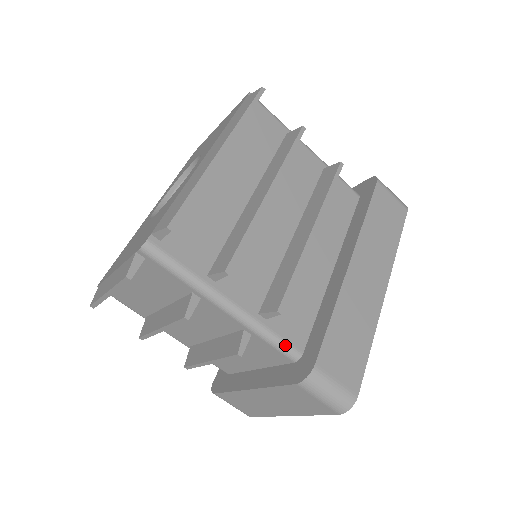
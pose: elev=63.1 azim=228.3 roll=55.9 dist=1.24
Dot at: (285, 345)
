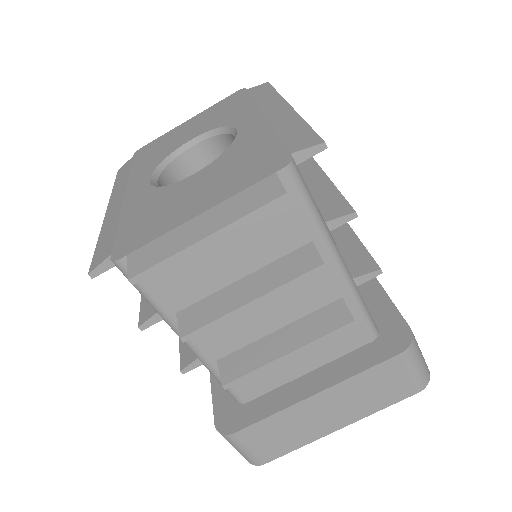
Dot at: (371, 317)
